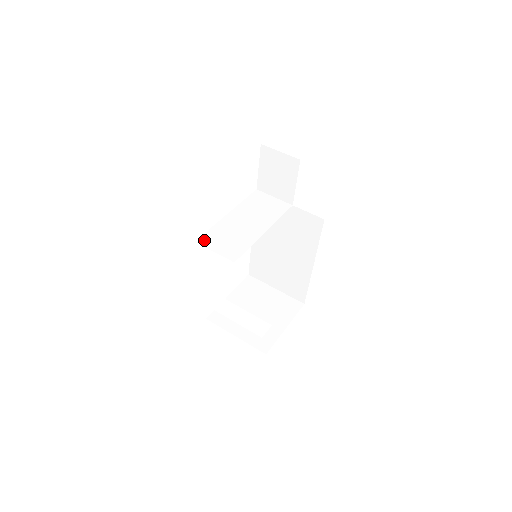
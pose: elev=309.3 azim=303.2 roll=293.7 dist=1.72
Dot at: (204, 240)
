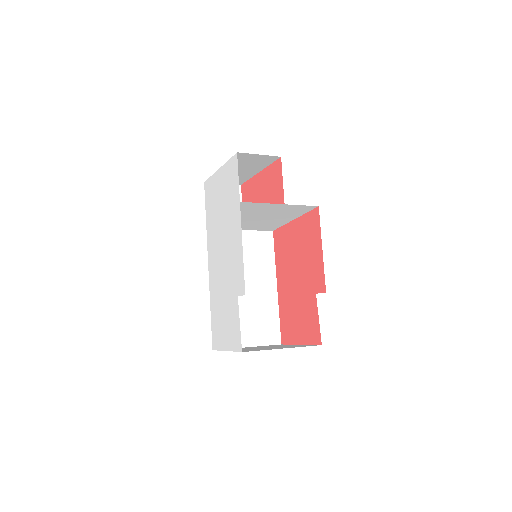
Dot at: (243, 204)
